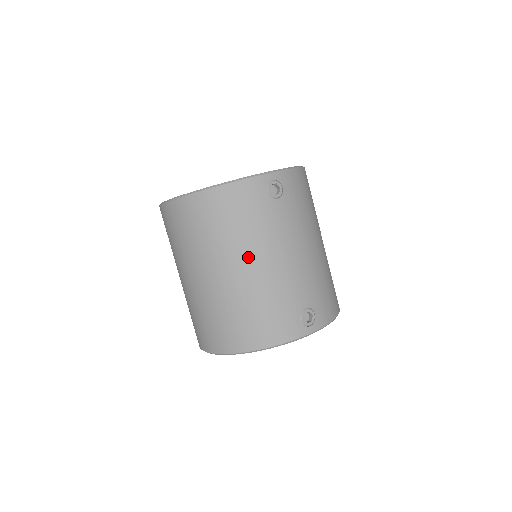
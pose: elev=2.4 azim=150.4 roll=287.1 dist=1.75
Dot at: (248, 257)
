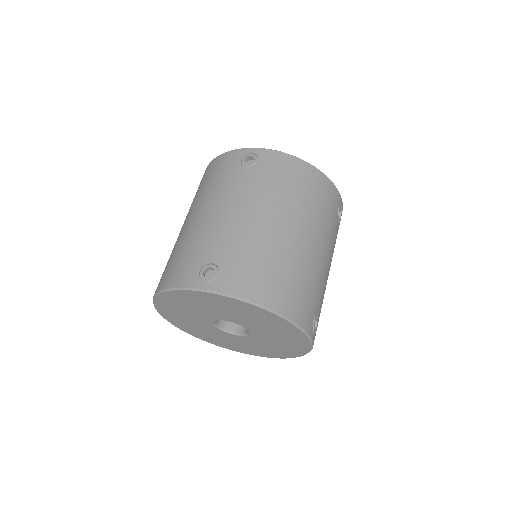
Dot at: (199, 208)
